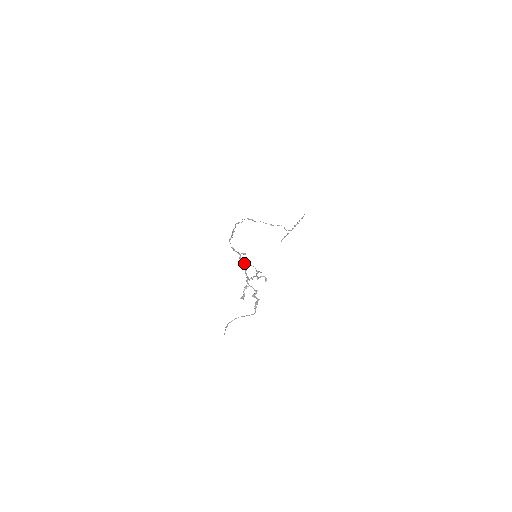
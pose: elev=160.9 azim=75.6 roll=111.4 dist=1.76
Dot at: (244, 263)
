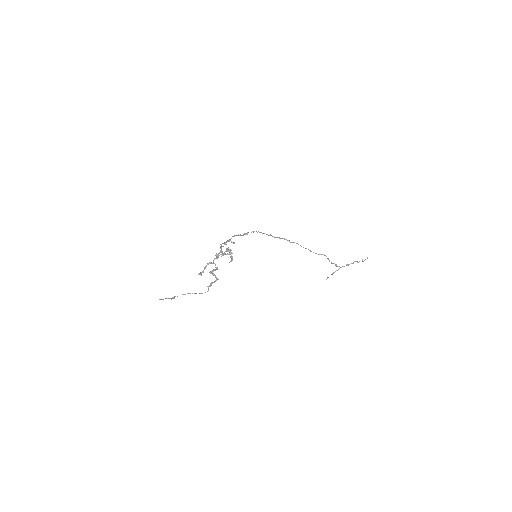
Dot at: (226, 248)
